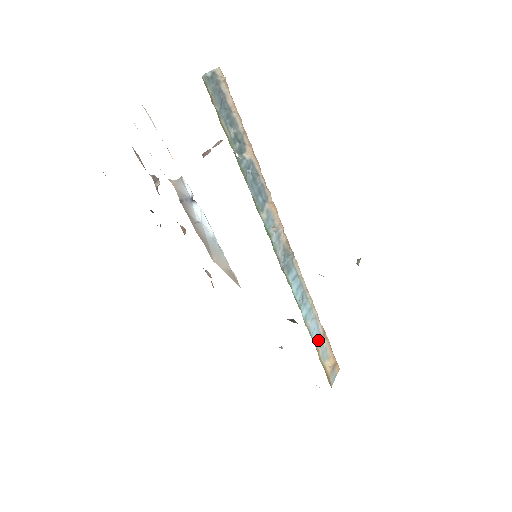
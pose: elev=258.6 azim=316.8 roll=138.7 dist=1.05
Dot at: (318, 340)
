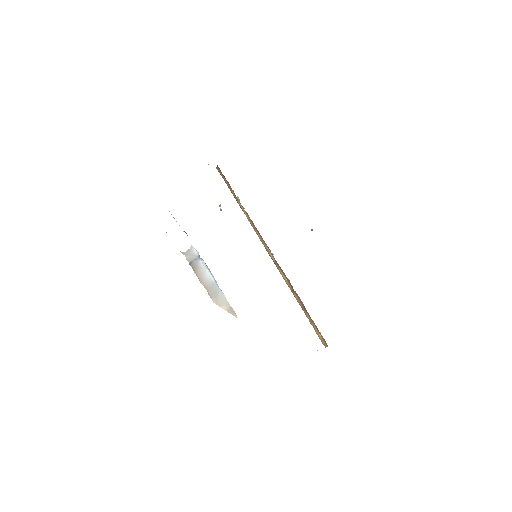
Dot at: occluded
